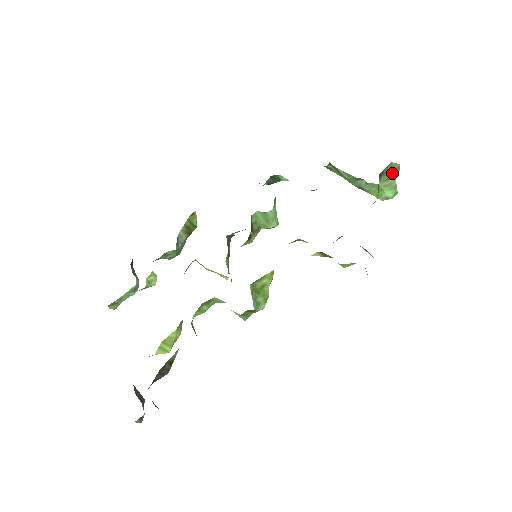
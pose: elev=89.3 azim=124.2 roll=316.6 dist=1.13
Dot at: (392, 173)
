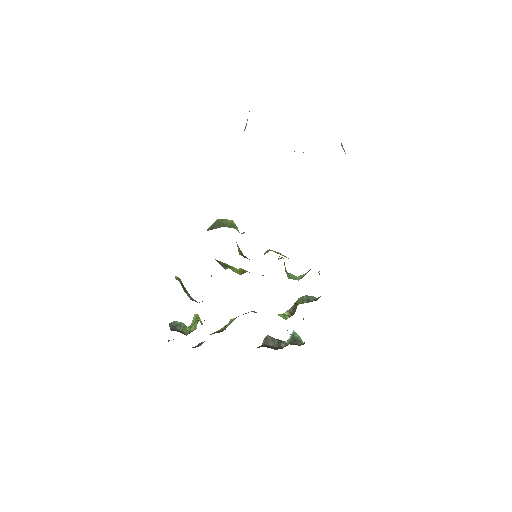
Dot at: occluded
